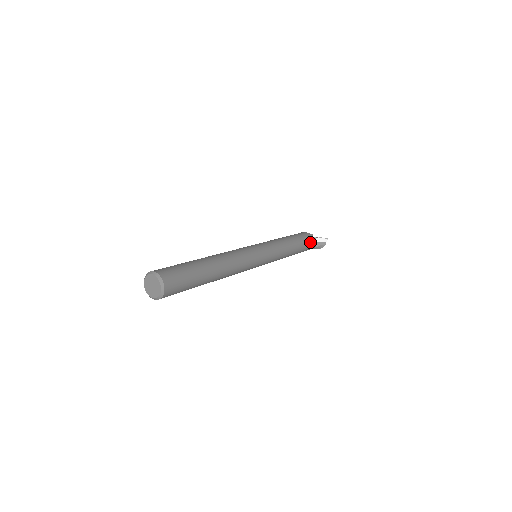
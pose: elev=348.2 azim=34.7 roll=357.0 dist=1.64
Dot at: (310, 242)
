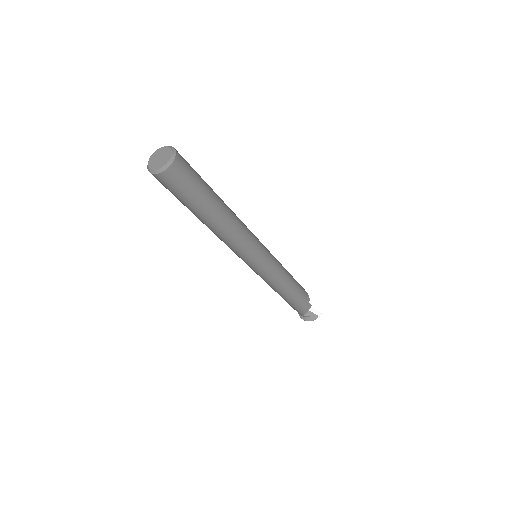
Dot at: (306, 299)
